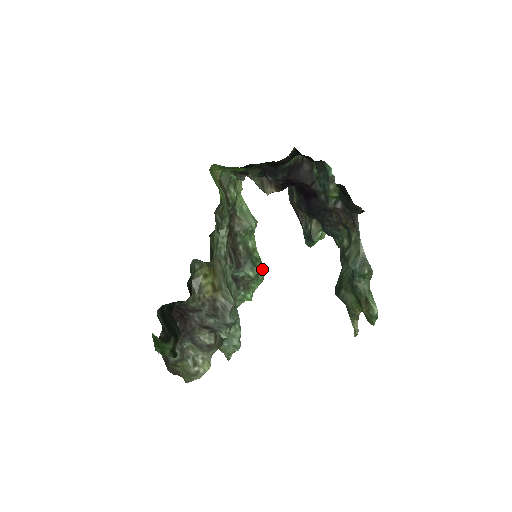
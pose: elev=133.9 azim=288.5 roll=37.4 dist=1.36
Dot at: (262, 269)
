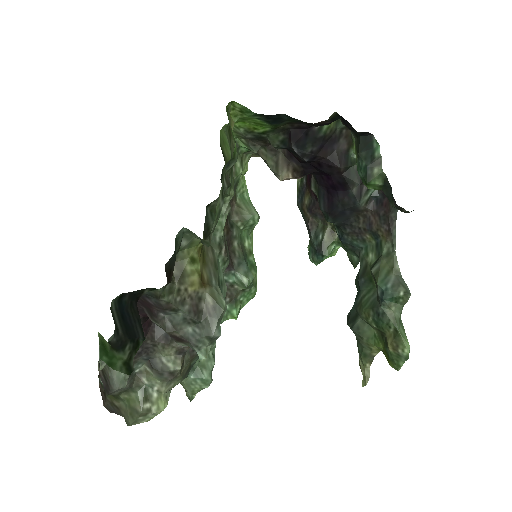
Dot at: (256, 280)
